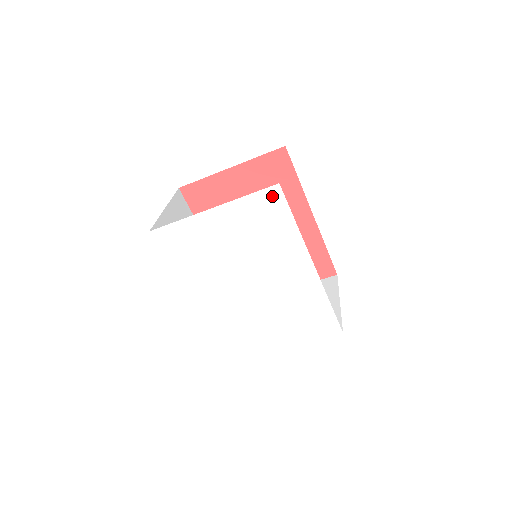
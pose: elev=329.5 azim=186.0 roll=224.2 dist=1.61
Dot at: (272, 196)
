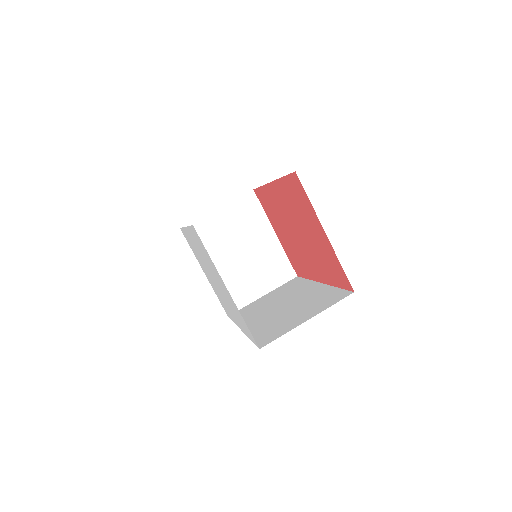
Dot at: (253, 338)
